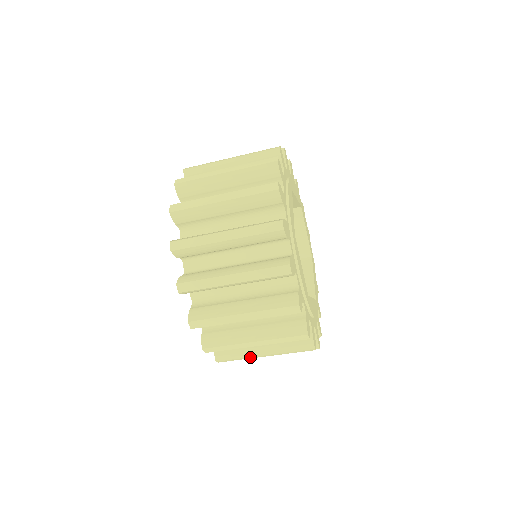
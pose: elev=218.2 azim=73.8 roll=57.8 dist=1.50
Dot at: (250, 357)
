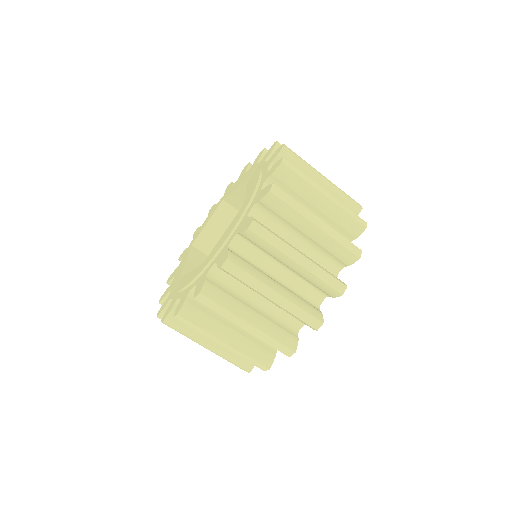
Dot at: (211, 335)
